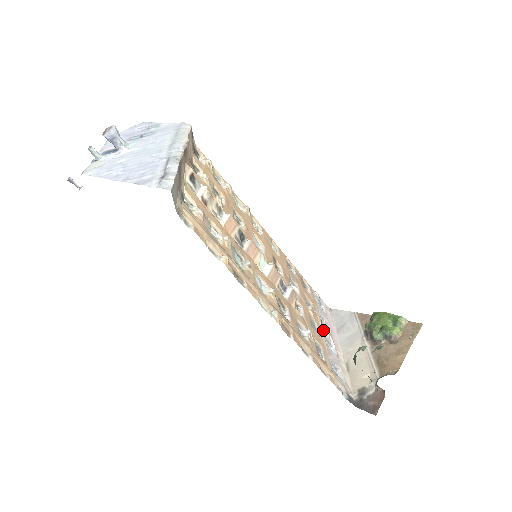
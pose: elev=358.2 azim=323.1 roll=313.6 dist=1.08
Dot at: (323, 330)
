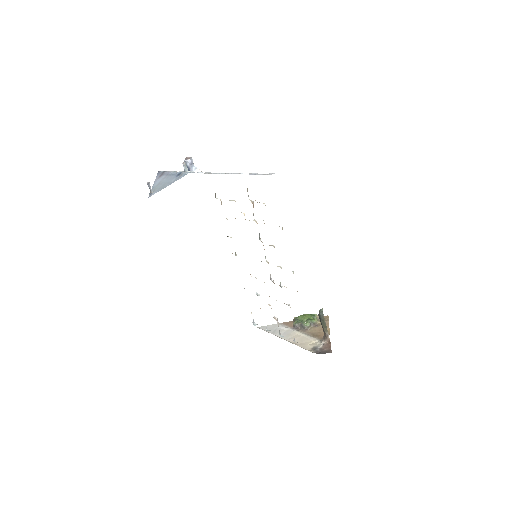
Dot at: (277, 321)
